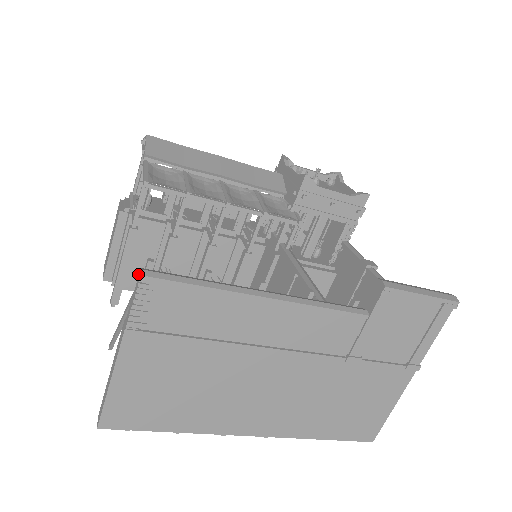
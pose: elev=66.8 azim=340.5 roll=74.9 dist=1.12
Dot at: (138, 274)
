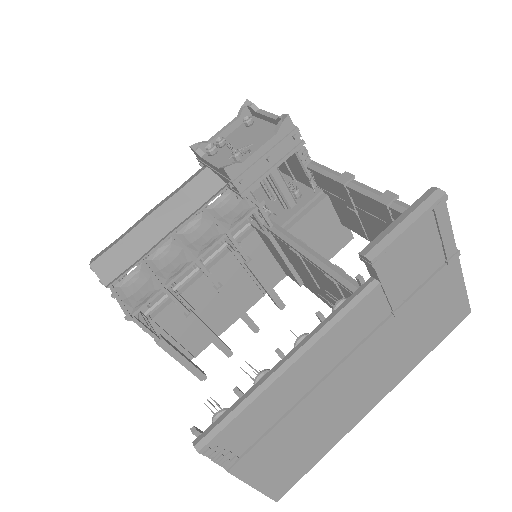
Dot at: (196, 447)
